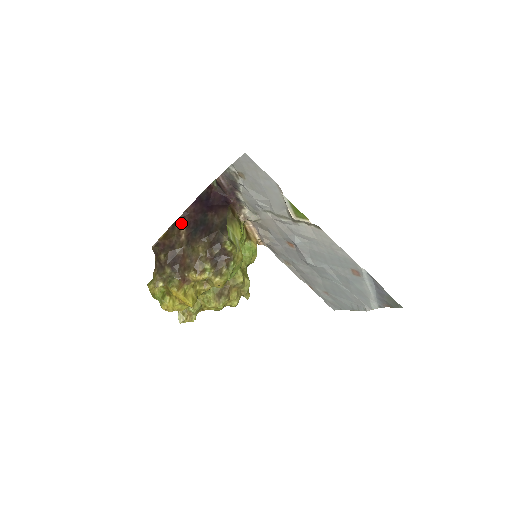
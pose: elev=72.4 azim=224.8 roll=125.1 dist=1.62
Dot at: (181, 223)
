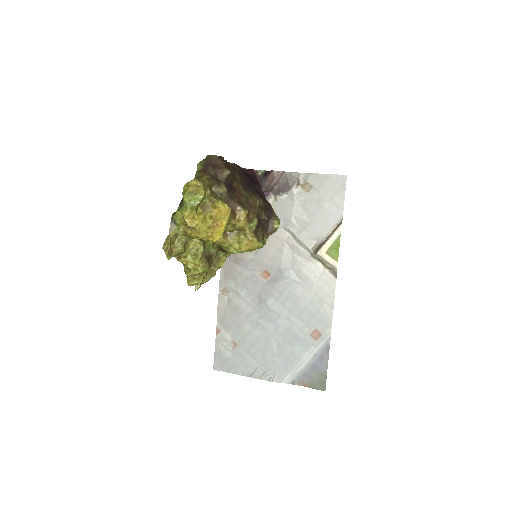
Dot at: (234, 168)
